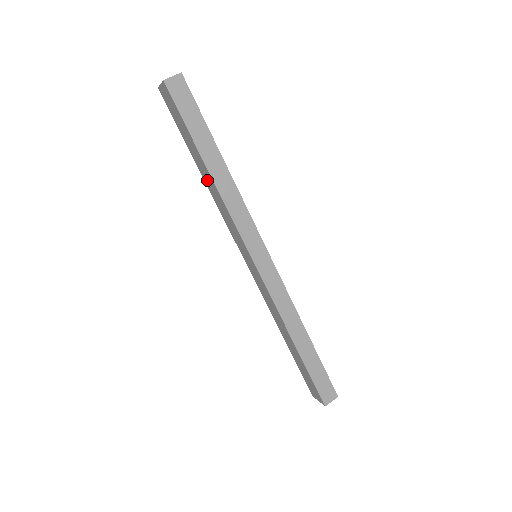
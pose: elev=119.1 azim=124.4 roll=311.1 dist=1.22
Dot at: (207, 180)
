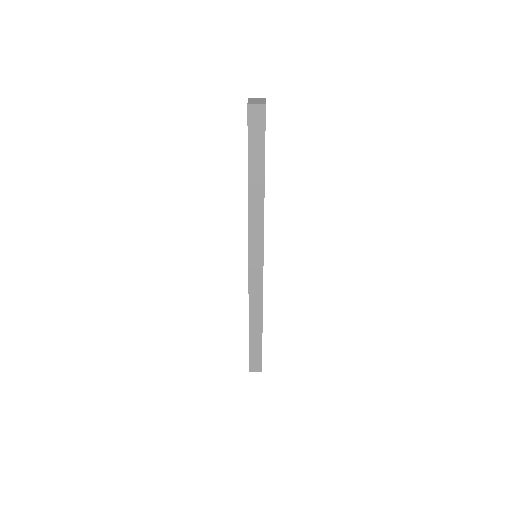
Dot at: occluded
